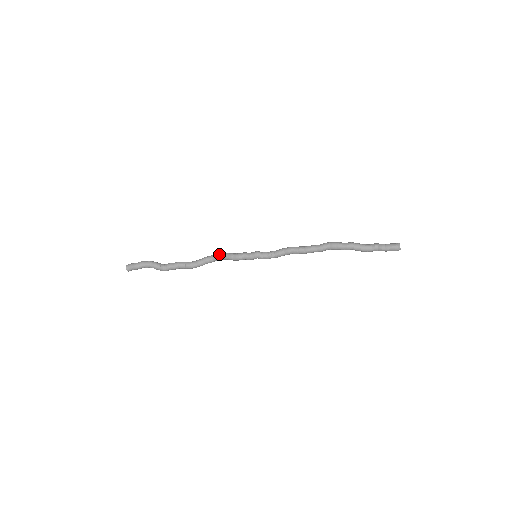
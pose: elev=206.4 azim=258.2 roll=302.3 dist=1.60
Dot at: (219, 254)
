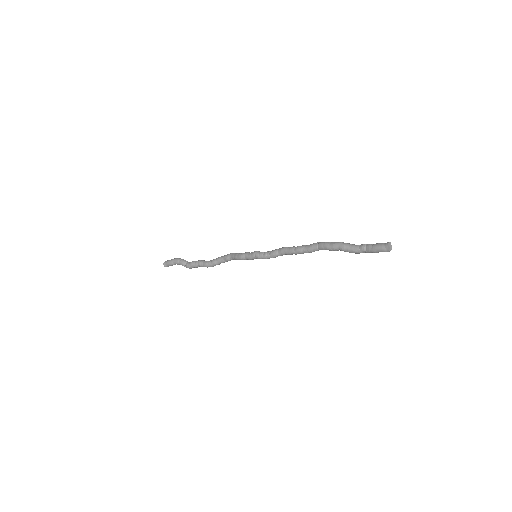
Dot at: (229, 254)
